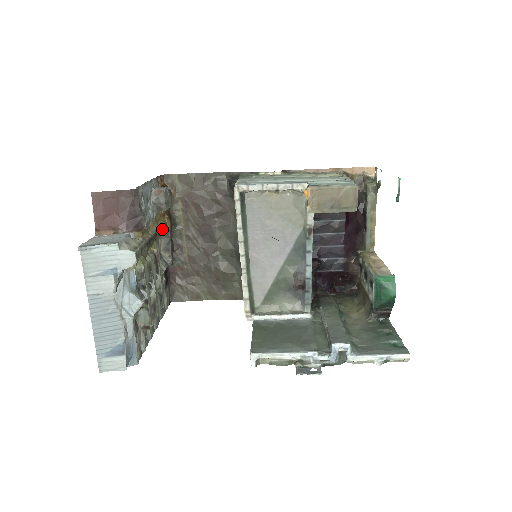
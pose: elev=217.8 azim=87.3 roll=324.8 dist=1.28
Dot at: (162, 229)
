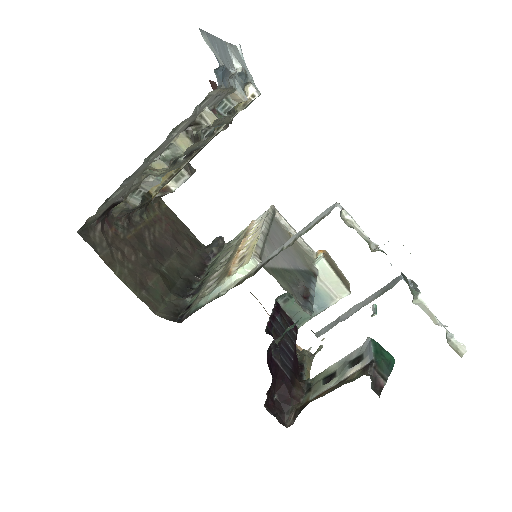
Dot at: (173, 176)
